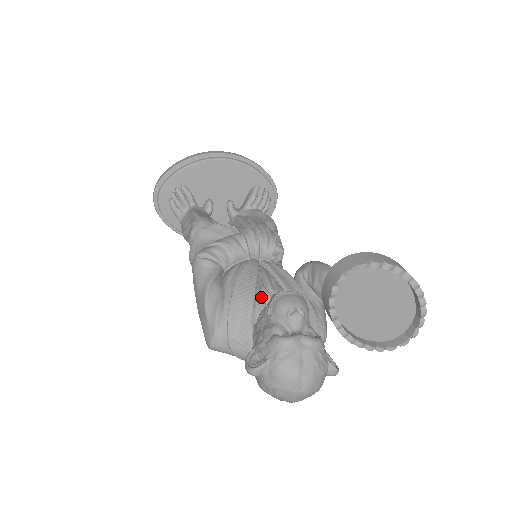
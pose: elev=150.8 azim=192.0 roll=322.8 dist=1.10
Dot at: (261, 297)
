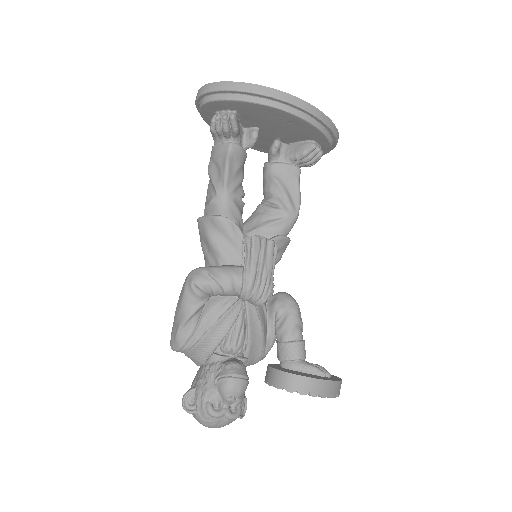
Dot at: (223, 348)
